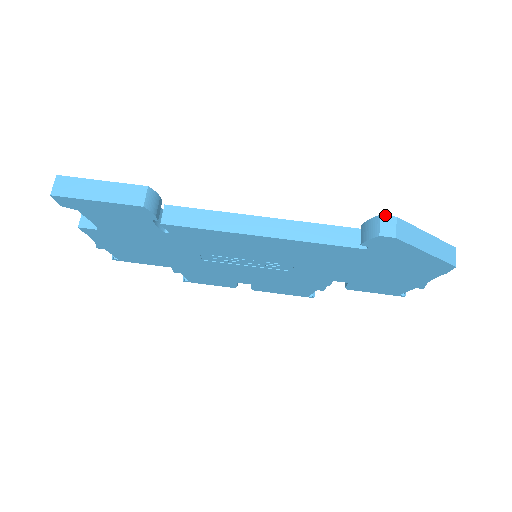
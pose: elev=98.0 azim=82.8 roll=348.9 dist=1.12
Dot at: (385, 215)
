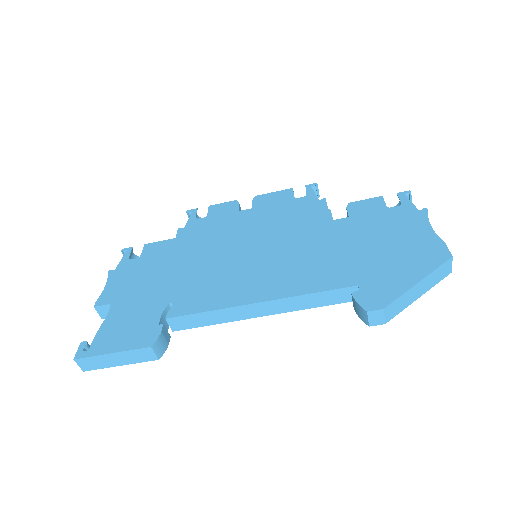
Dot at: (372, 311)
